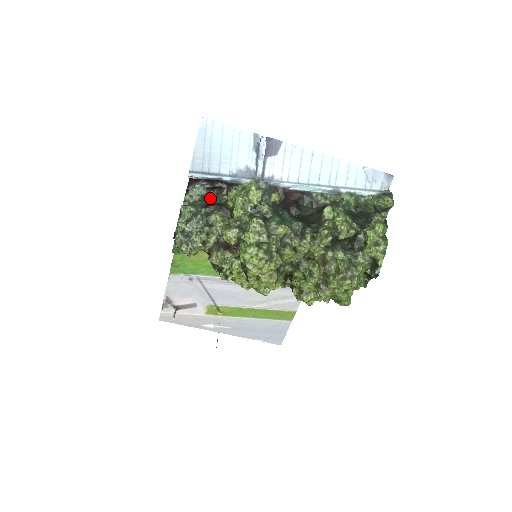
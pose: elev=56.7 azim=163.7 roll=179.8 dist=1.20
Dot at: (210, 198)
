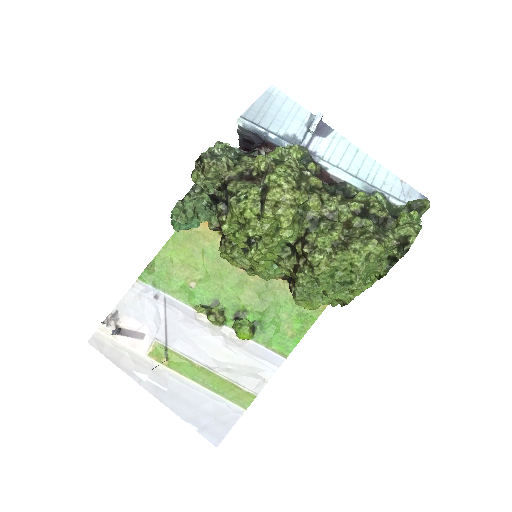
Dot at: occluded
